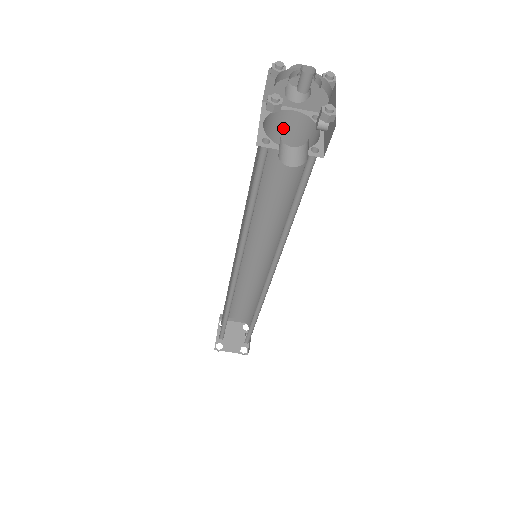
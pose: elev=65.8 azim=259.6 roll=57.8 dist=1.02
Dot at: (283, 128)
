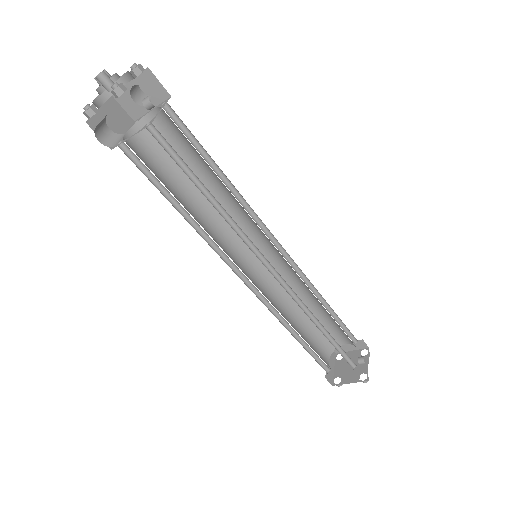
Dot at: (162, 130)
